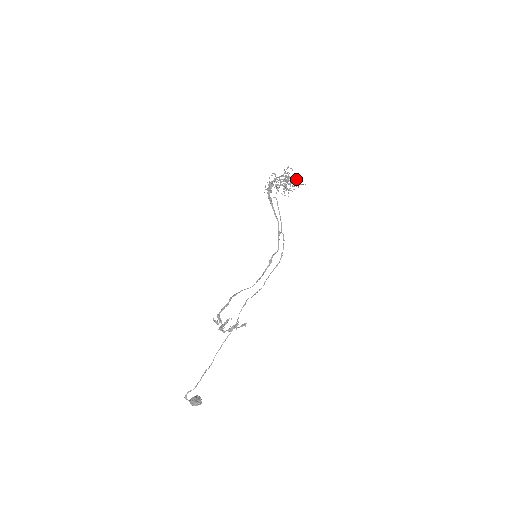
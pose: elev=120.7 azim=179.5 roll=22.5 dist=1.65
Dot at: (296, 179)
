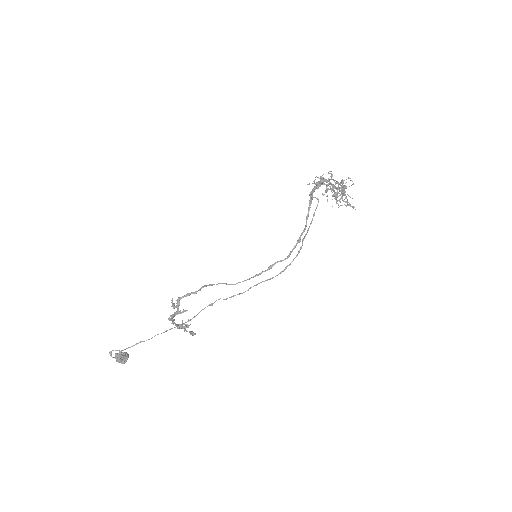
Dot at: occluded
